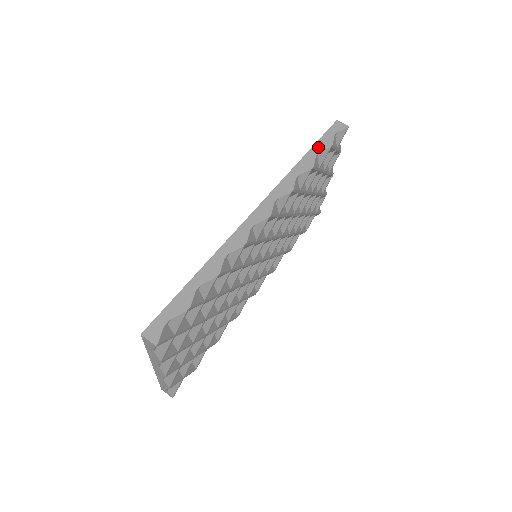
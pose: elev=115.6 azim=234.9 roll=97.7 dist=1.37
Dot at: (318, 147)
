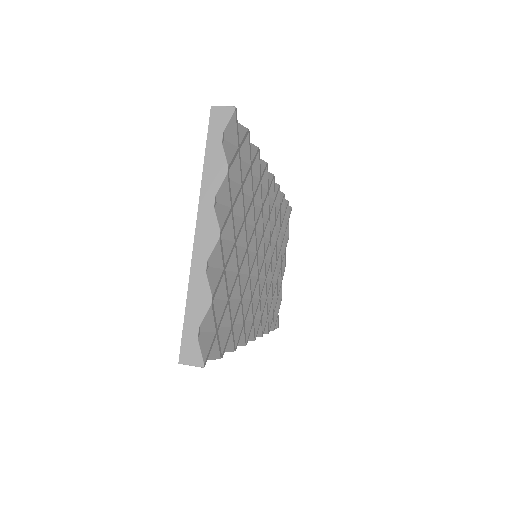
Dot at: occluded
